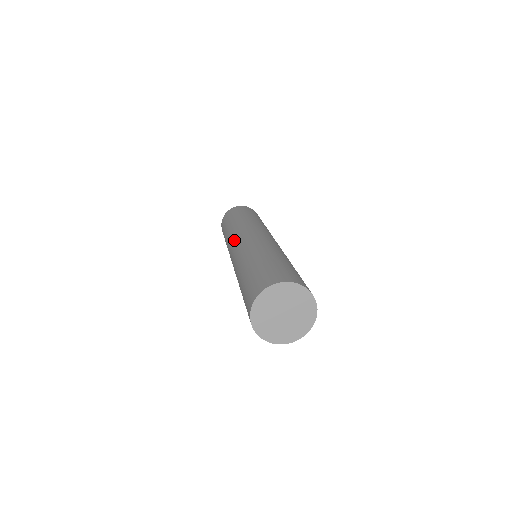
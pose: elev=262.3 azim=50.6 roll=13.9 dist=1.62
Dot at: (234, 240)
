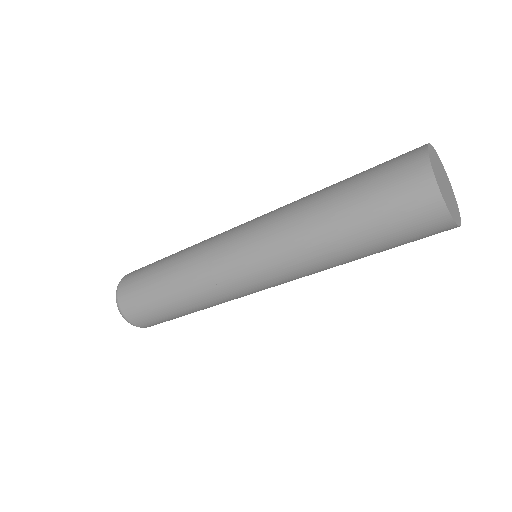
Dot at: (225, 265)
